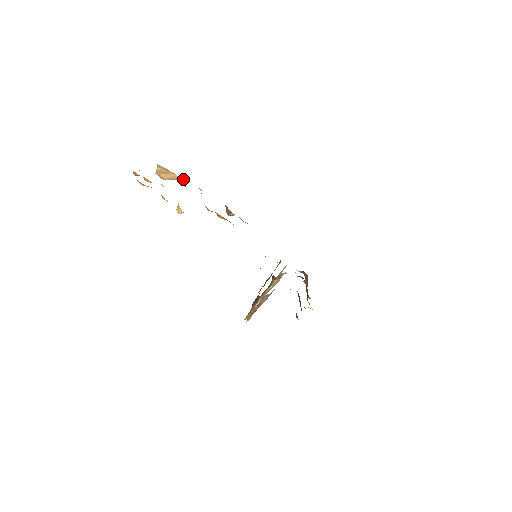
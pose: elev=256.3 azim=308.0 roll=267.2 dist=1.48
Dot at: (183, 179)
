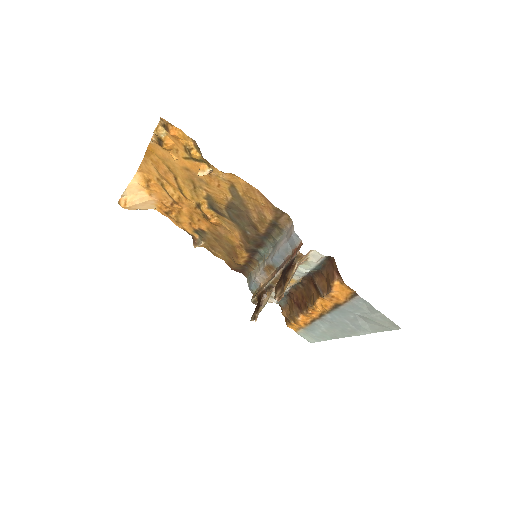
Dot at: (147, 208)
